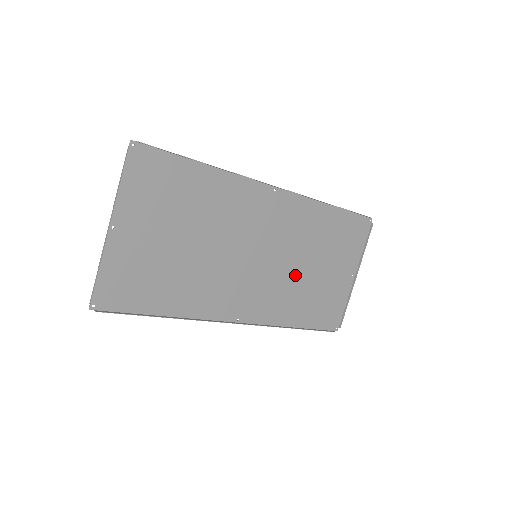
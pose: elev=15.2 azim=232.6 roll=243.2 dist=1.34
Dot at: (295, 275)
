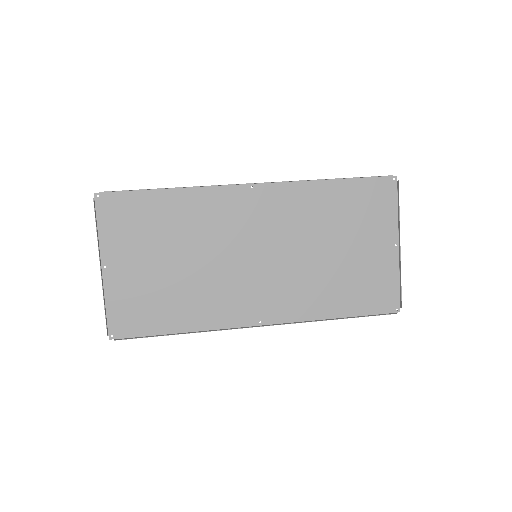
Dot at: (313, 263)
